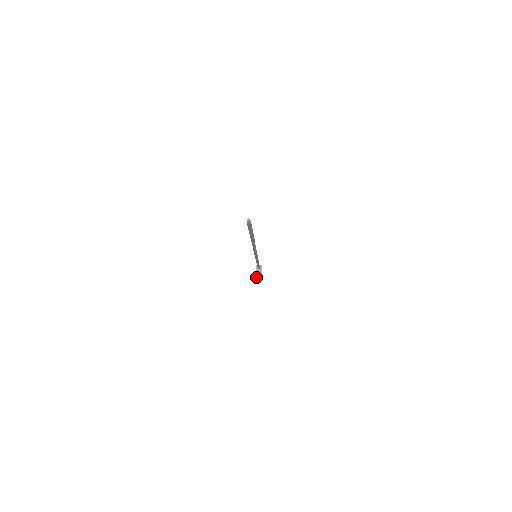
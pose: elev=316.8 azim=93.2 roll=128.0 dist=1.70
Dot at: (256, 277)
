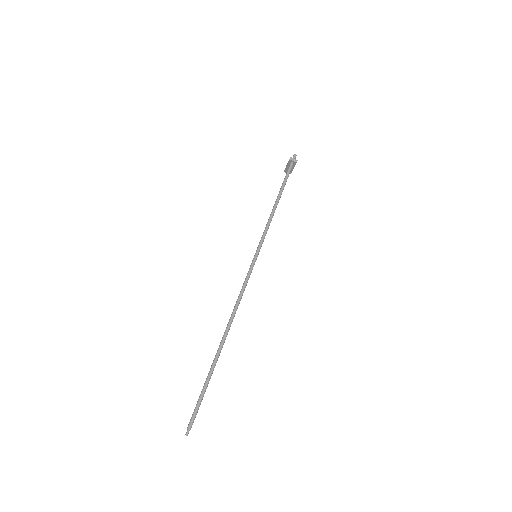
Dot at: (286, 168)
